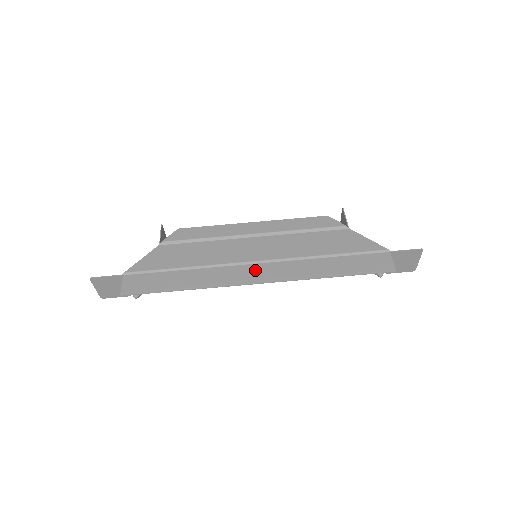
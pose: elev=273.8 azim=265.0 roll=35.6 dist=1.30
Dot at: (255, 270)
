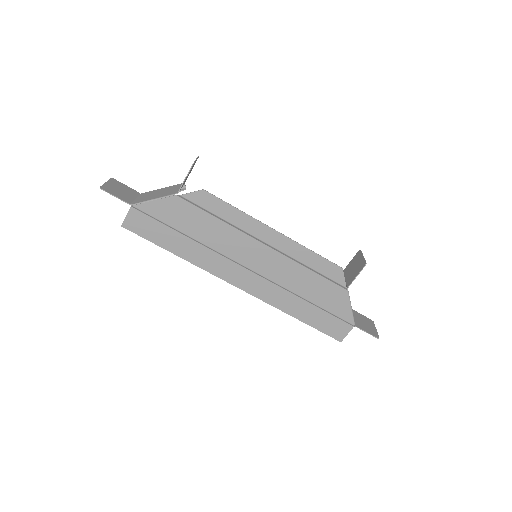
Dot at: (243, 275)
